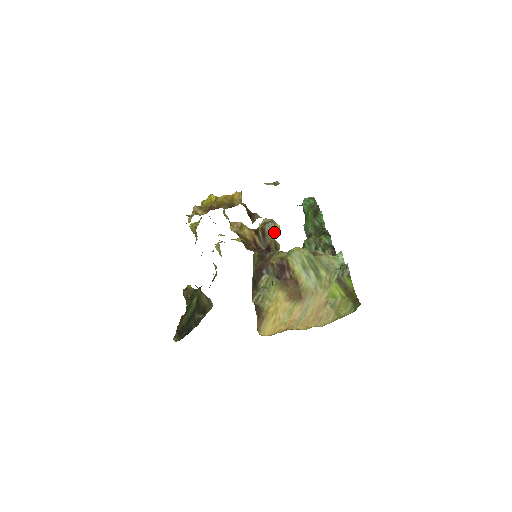
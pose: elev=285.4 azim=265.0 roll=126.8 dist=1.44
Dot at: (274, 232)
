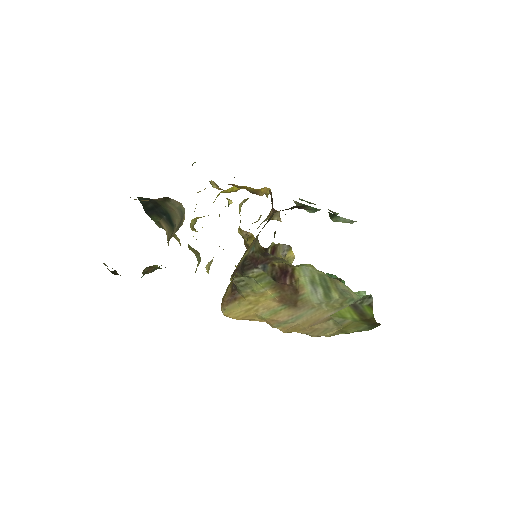
Dot at: (286, 256)
